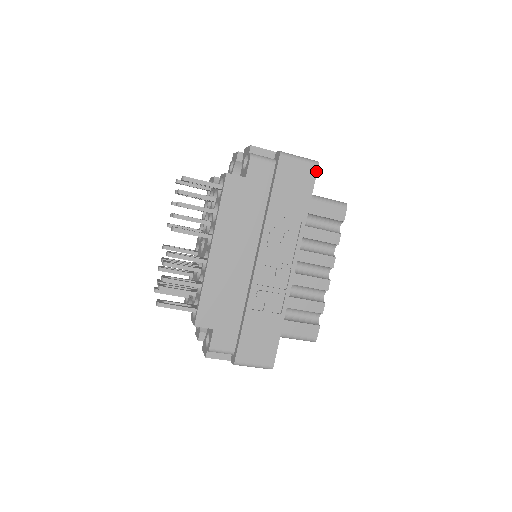
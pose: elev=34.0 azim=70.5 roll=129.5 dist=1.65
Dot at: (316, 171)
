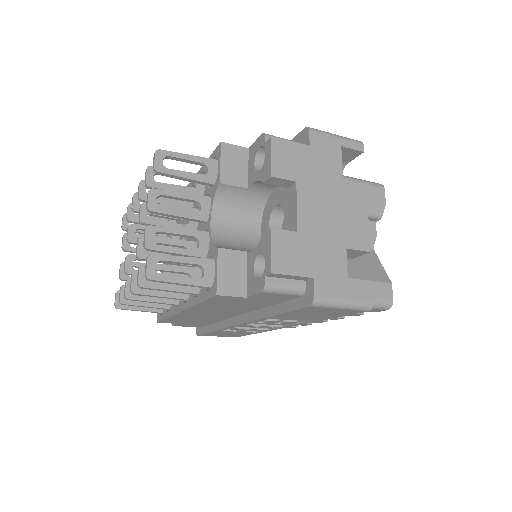
Dot at: (361, 312)
